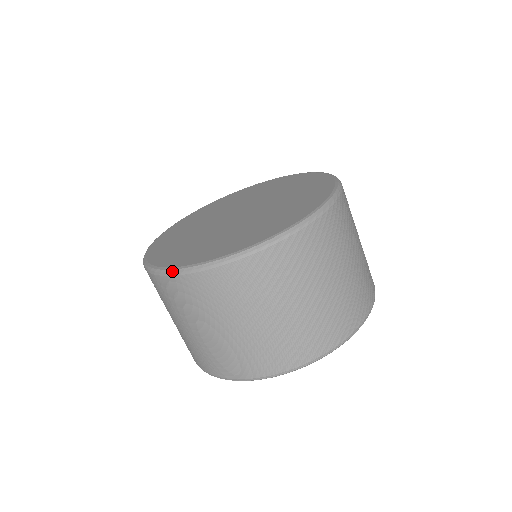
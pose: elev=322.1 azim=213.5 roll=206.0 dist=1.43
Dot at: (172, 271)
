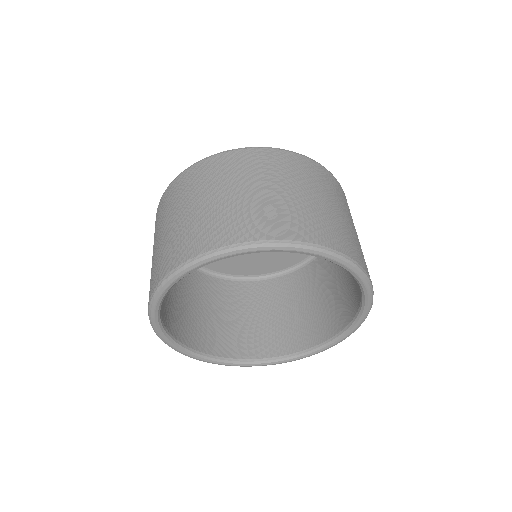
Dot at: occluded
